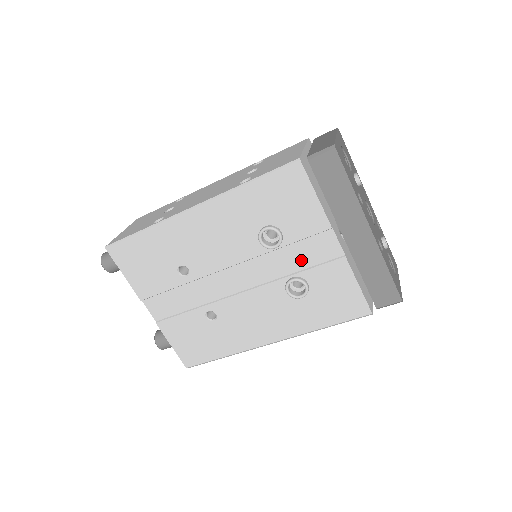
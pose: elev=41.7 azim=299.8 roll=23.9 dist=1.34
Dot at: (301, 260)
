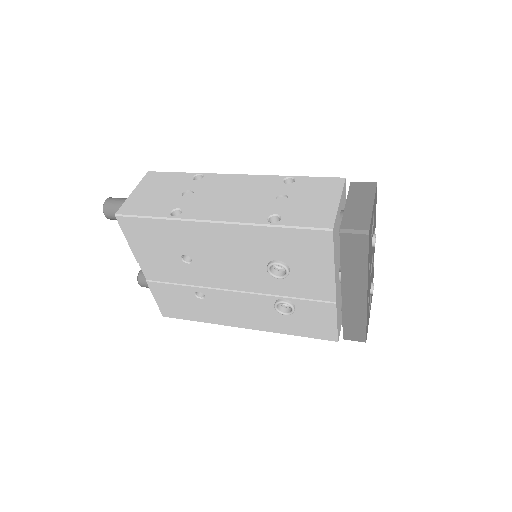
Dot at: (297, 291)
